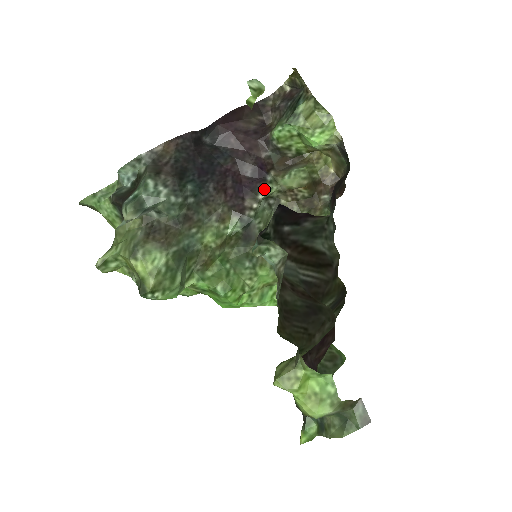
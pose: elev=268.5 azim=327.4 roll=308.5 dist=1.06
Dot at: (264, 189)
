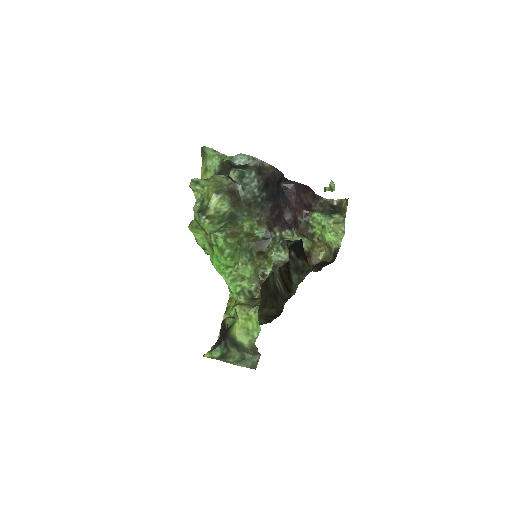
Dot at: (288, 232)
